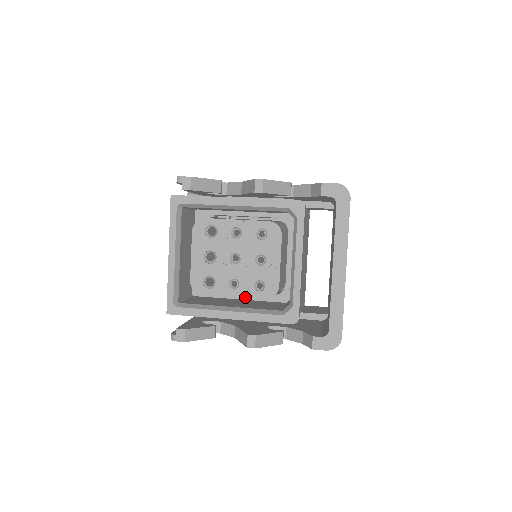
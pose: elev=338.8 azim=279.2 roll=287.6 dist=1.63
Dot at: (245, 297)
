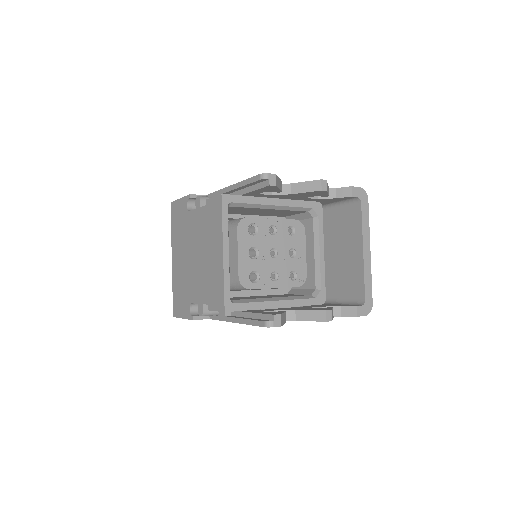
Dot at: (284, 287)
